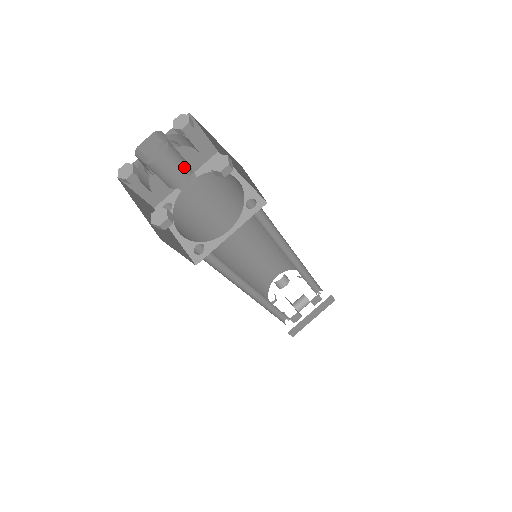
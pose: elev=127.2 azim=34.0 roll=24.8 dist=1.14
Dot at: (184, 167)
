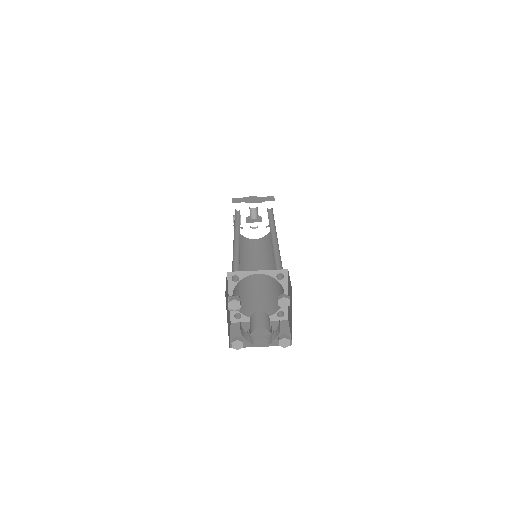
Dot at: (267, 318)
